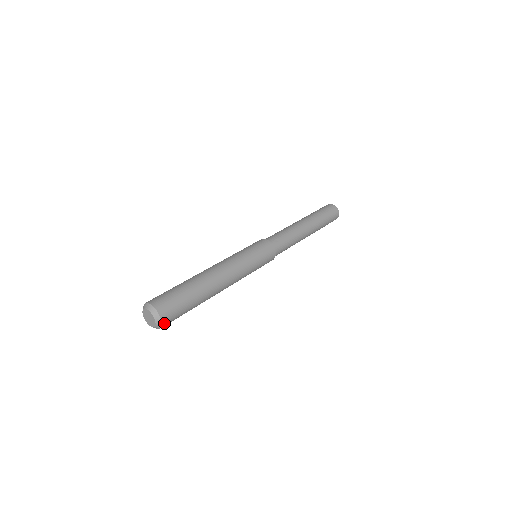
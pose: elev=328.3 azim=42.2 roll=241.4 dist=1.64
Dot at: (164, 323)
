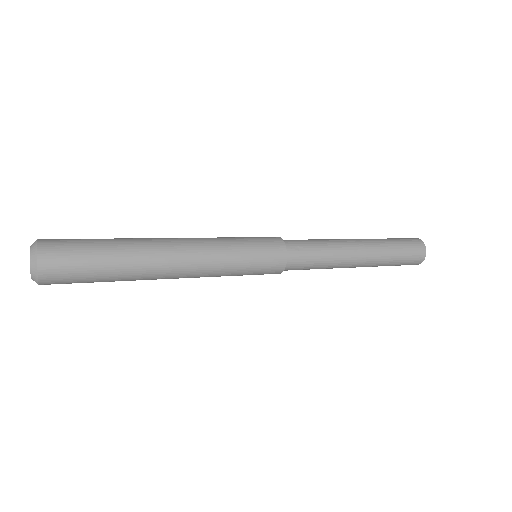
Dot at: (44, 279)
